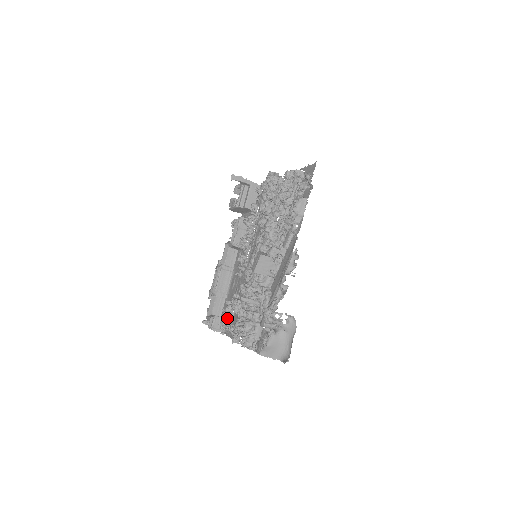
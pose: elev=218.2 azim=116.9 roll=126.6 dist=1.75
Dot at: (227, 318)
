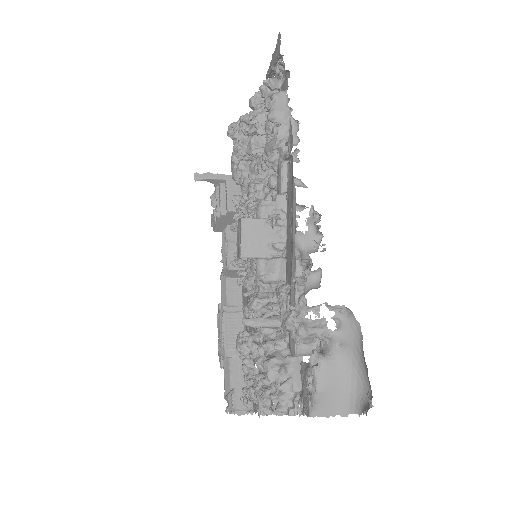
Dot at: (248, 381)
